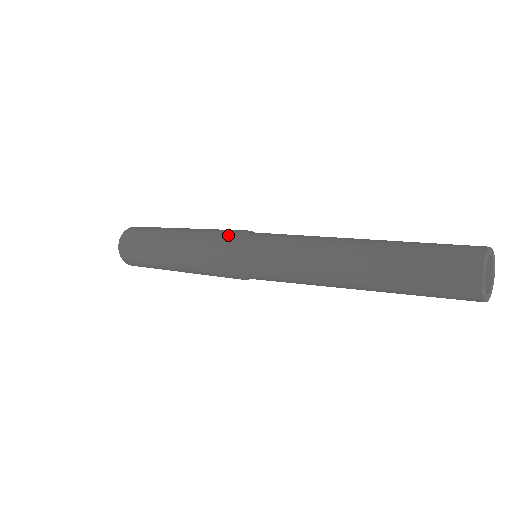
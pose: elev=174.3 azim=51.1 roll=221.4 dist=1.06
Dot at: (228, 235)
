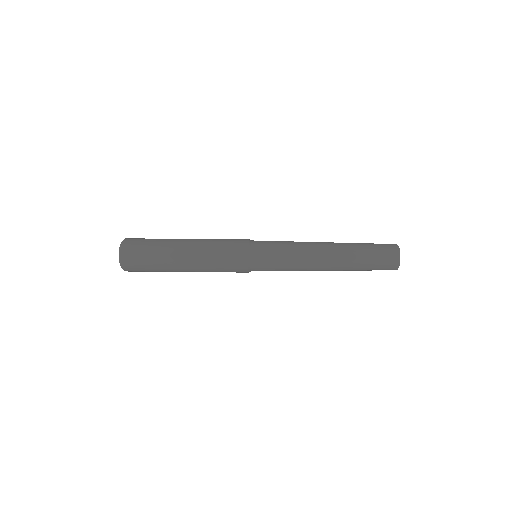
Dot at: (240, 243)
